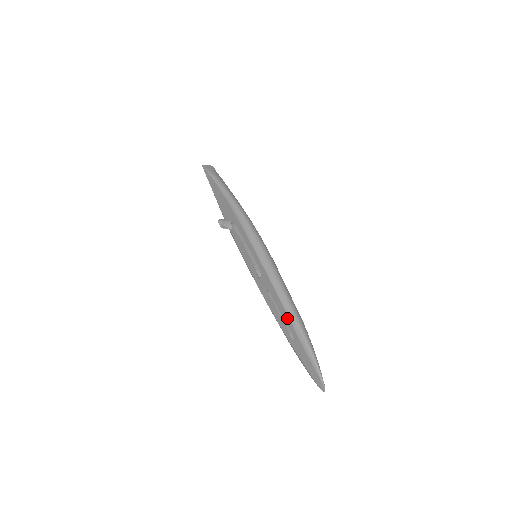
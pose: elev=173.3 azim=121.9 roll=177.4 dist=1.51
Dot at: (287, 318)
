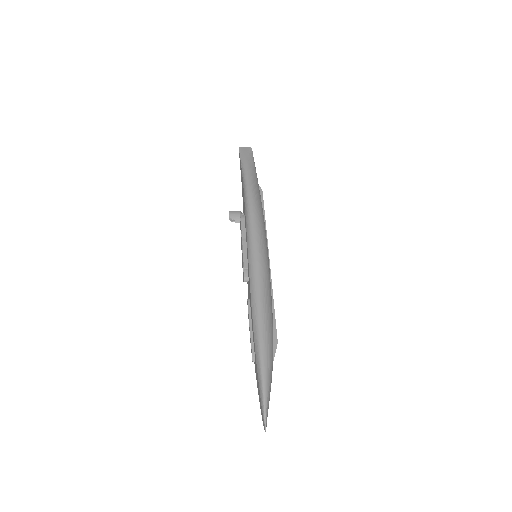
Dot at: (253, 335)
